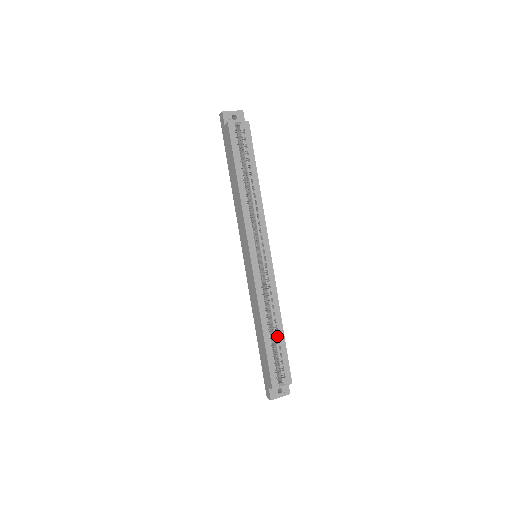
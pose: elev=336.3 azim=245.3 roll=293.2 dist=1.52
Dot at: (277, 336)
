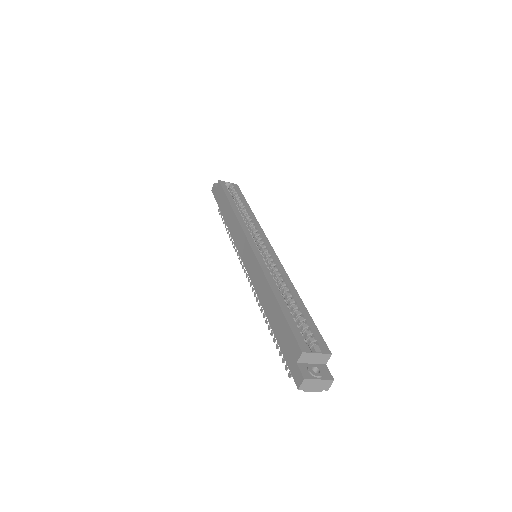
Dot at: (295, 305)
